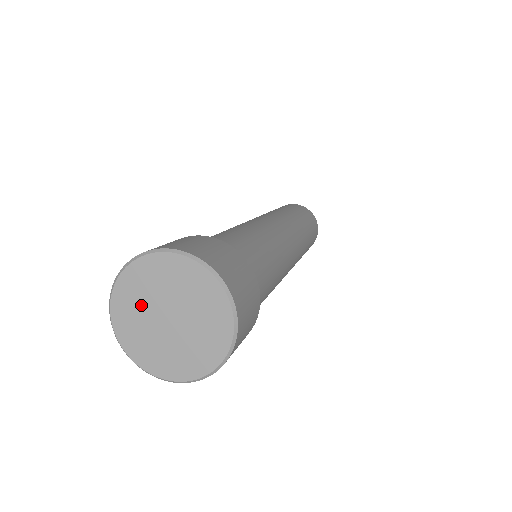
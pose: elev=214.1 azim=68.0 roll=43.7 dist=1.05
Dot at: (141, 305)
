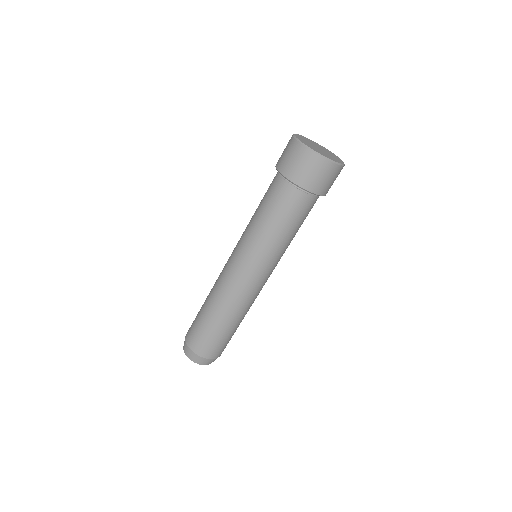
Dot at: (308, 141)
